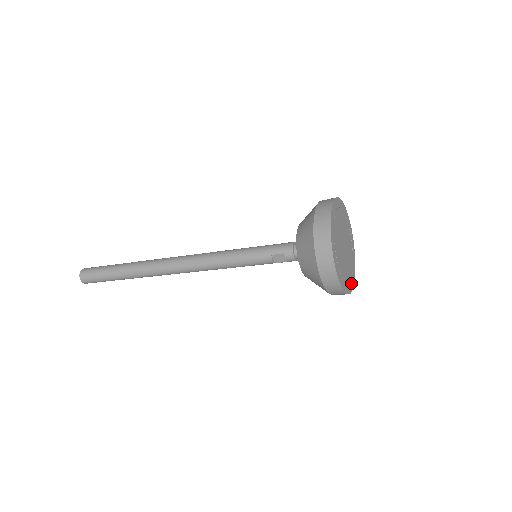
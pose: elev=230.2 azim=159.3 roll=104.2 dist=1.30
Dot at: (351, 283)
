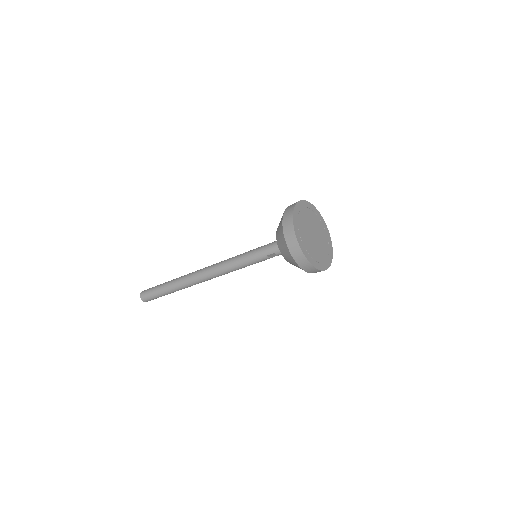
Dot at: (330, 253)
